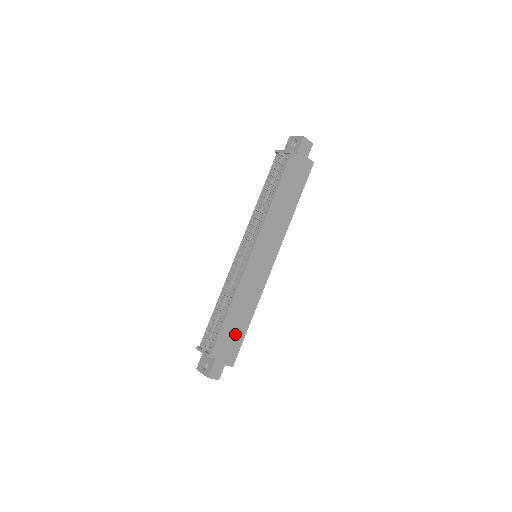
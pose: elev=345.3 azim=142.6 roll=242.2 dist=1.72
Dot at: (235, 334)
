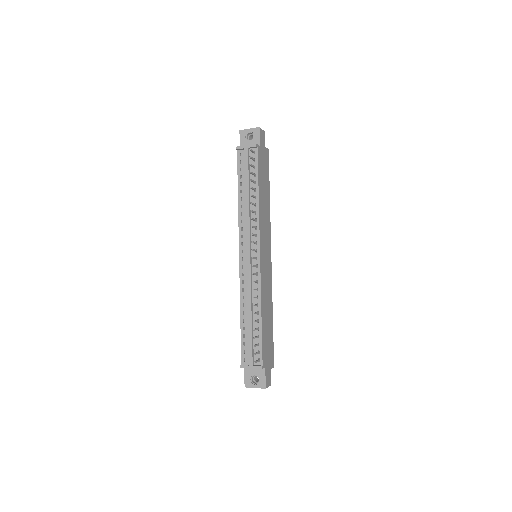
Dot at: (268, 336)
